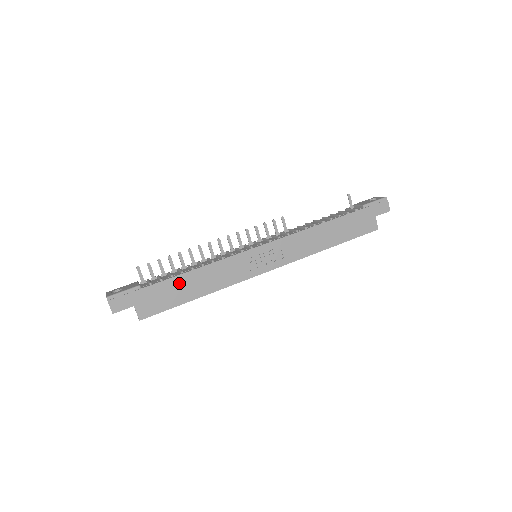
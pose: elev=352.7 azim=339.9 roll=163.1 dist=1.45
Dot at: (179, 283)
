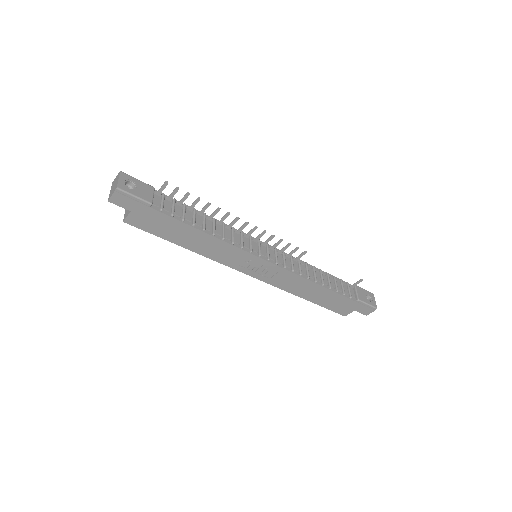
Dot at: (182, 229)
